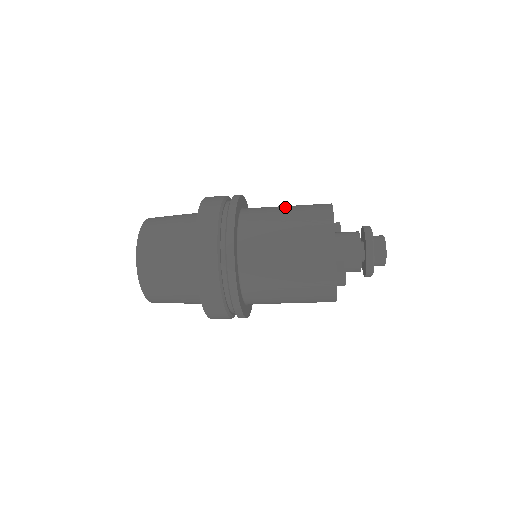
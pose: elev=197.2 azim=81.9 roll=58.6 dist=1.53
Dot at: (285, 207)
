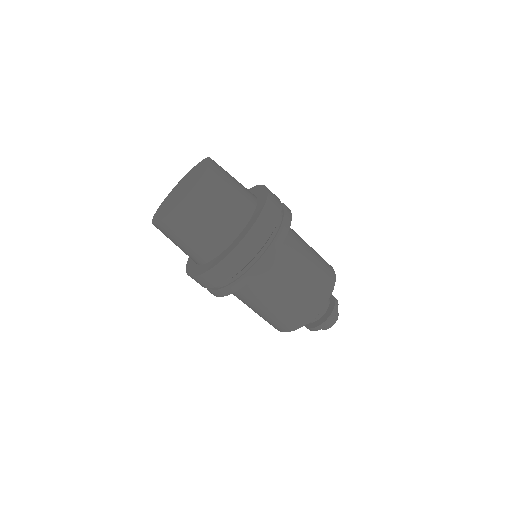
Dot at: occluded
